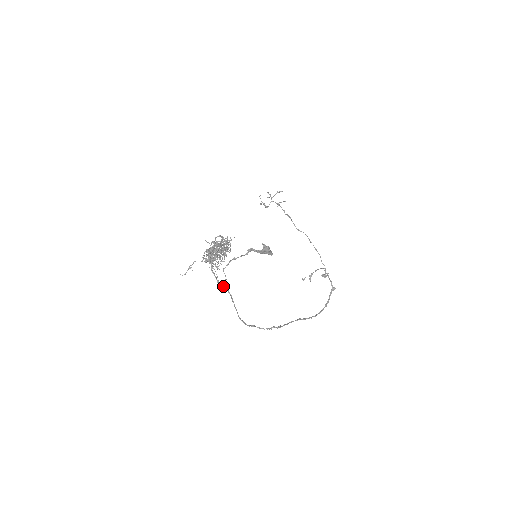
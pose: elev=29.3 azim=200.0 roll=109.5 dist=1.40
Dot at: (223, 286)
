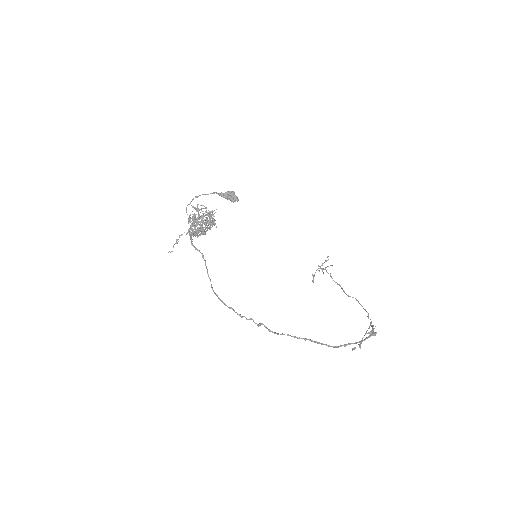
Dot at: occluded
